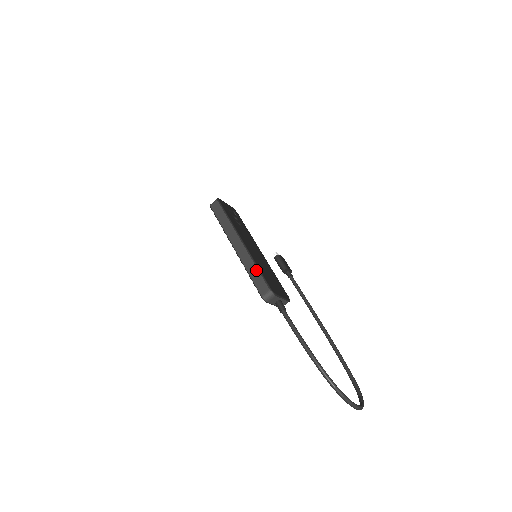
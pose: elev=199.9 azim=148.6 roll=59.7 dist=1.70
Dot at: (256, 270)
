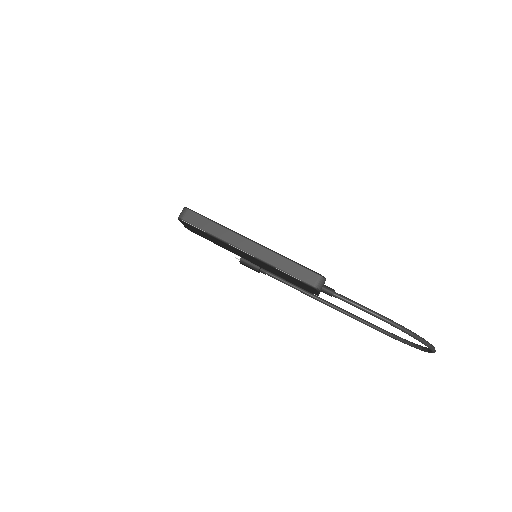
Dot at: (290, 263)
